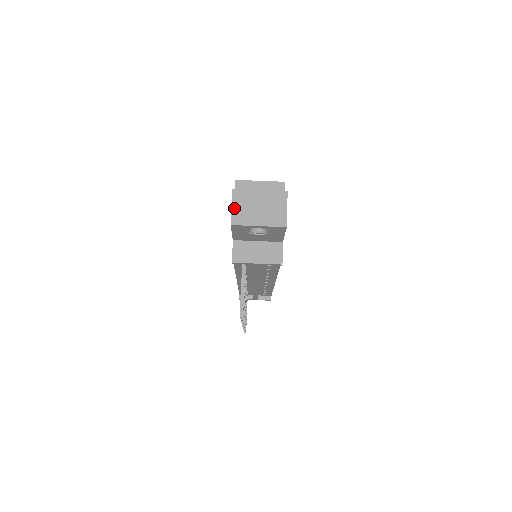
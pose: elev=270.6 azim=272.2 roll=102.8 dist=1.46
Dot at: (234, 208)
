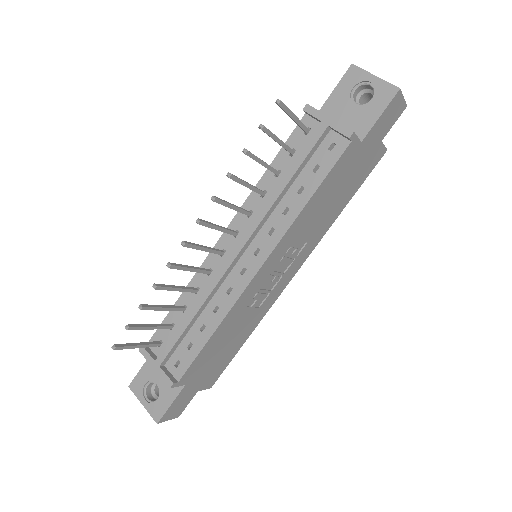
Dot at: occluded
